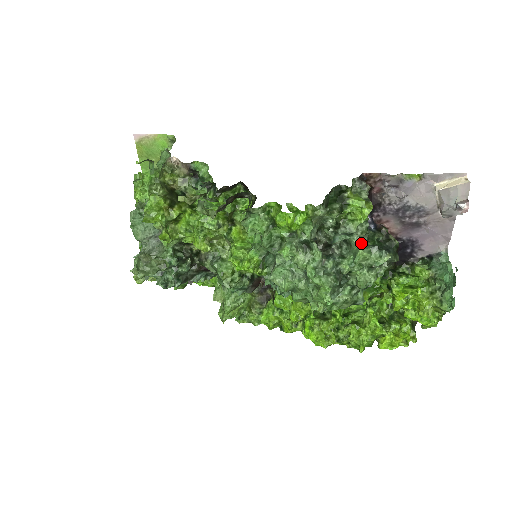
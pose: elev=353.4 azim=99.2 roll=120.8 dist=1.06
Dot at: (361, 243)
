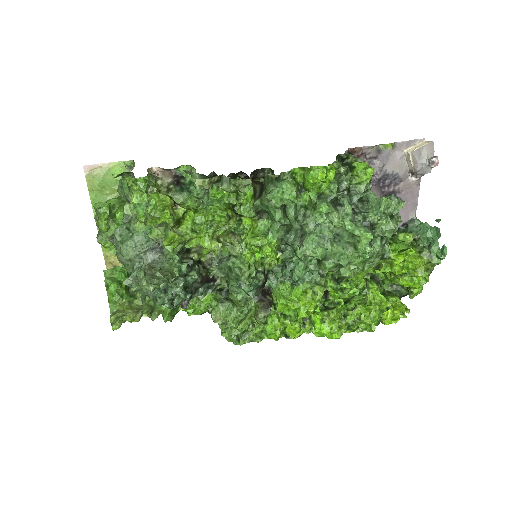
Dot at: occluded
